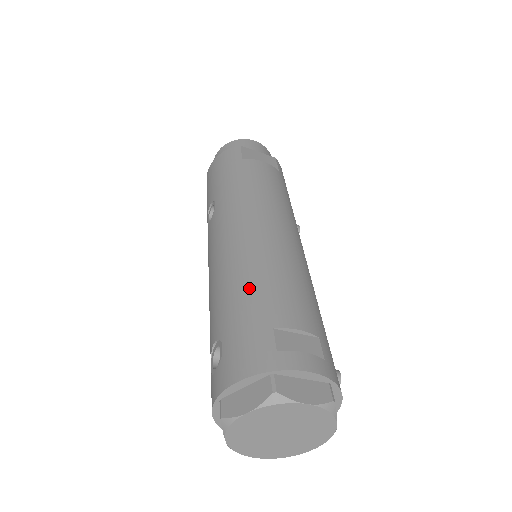
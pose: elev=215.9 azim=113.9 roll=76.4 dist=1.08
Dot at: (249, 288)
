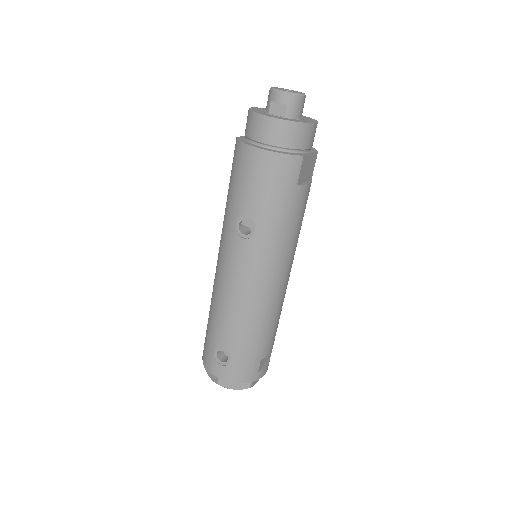
Dot at: (258, 335)
